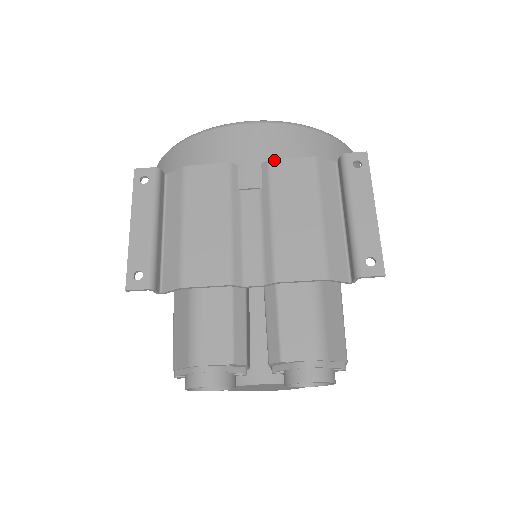
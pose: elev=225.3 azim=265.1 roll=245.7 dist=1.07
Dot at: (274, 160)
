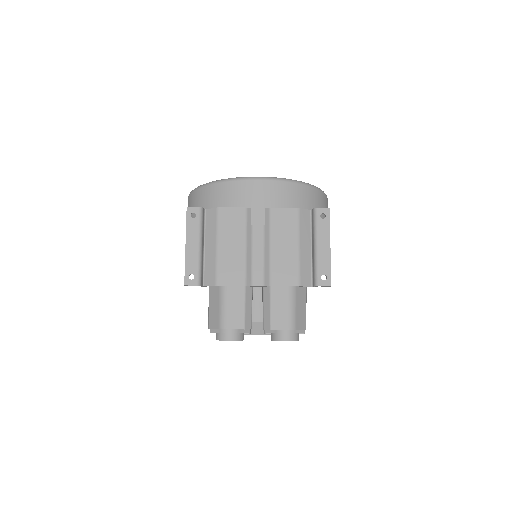
Dot at: (273, 208)
